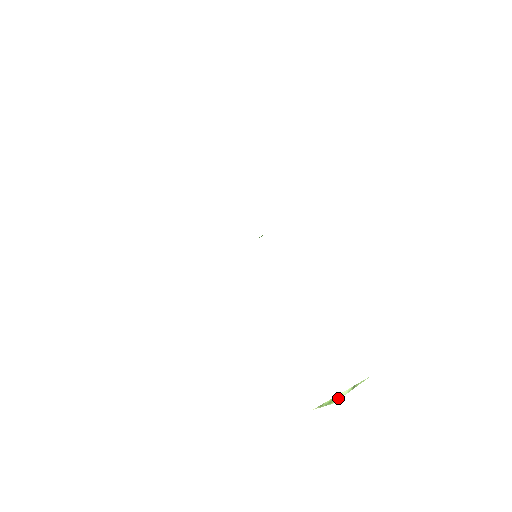
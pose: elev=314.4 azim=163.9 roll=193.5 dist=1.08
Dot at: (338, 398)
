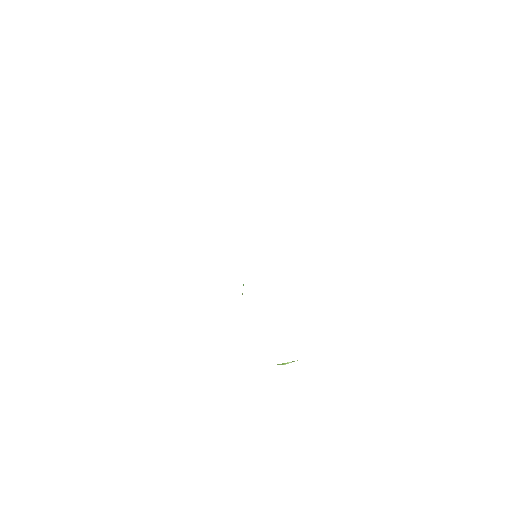
Dot at: occluded
